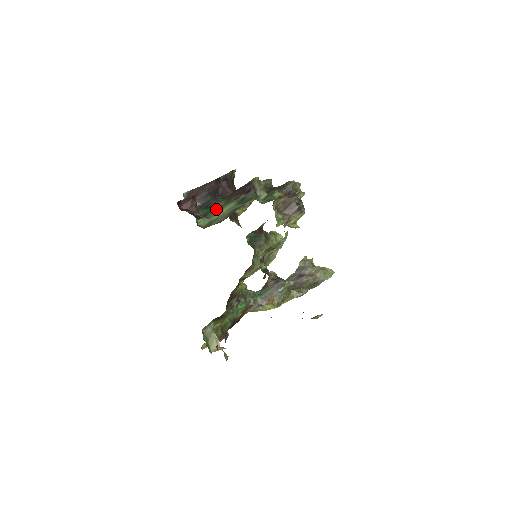
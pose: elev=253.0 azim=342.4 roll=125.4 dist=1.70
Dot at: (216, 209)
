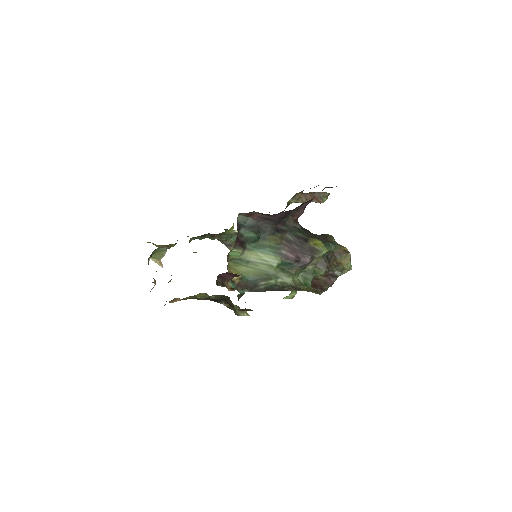
Dot at: (262, 245)
